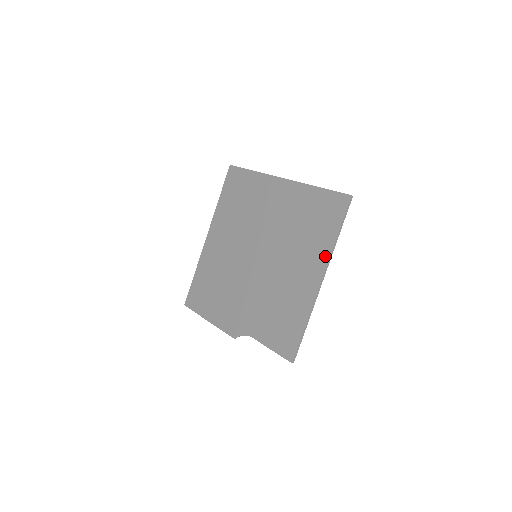
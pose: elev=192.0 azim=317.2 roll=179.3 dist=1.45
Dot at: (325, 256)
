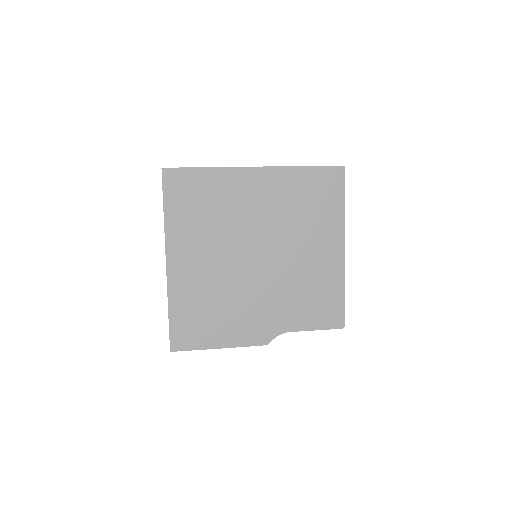
Dot at: (340, 226)
